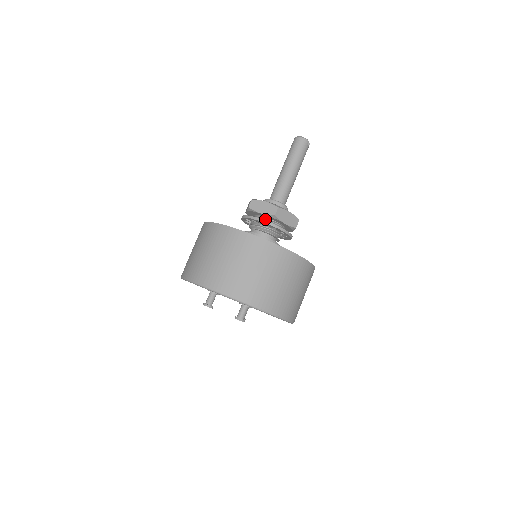
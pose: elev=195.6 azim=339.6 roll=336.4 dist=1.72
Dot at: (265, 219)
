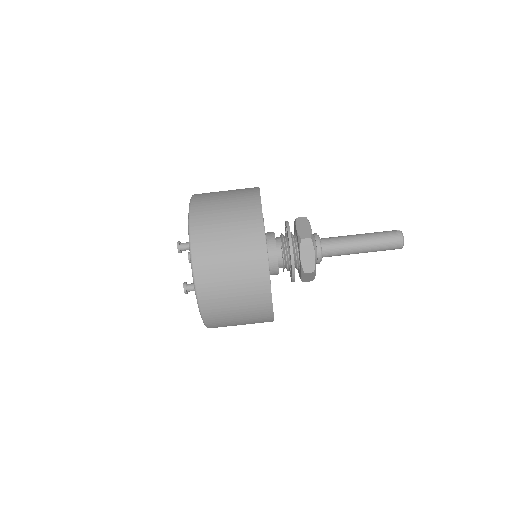
Dot at: (297, 258)
